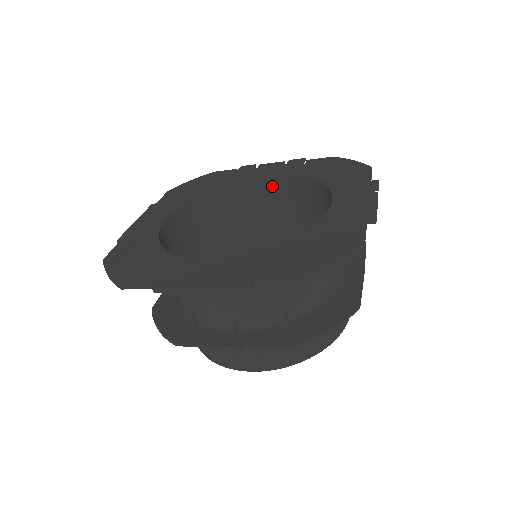
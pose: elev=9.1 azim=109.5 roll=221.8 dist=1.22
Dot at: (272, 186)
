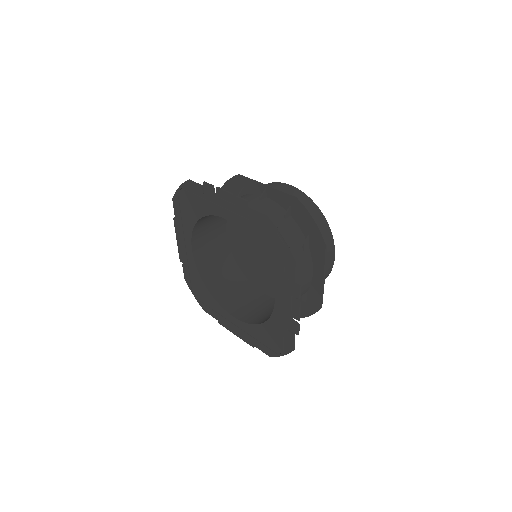
Dot at: occluded
